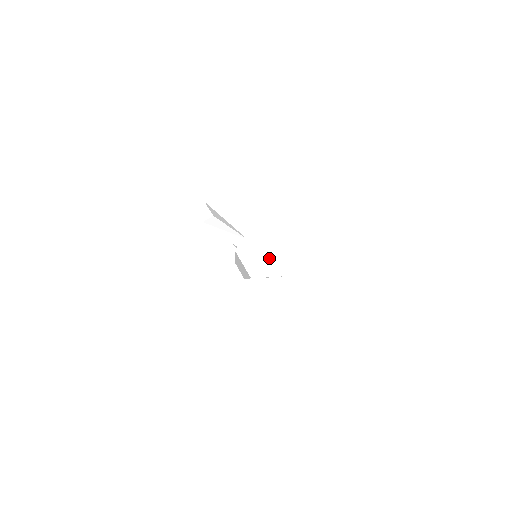
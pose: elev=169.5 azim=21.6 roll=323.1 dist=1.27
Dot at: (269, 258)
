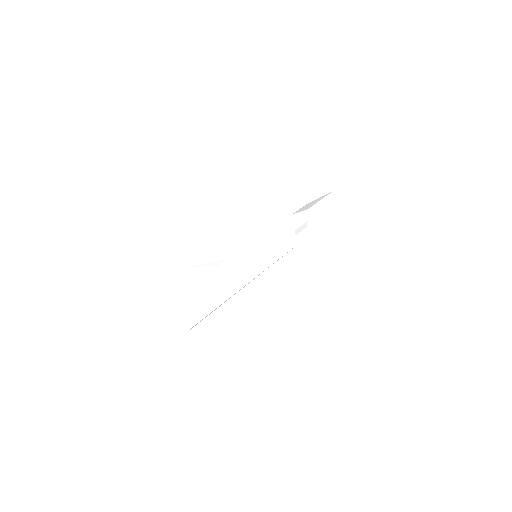
Dot at: (182, 321)
